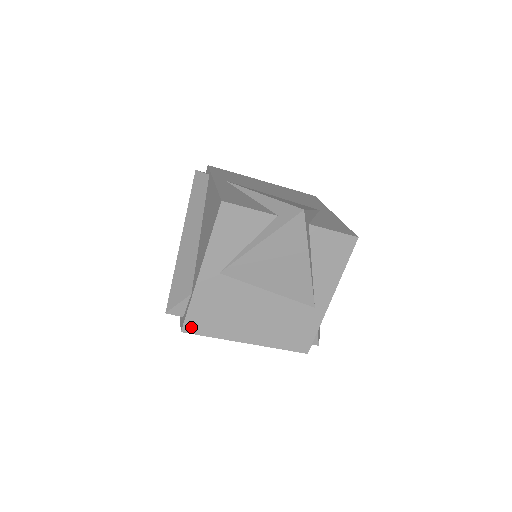
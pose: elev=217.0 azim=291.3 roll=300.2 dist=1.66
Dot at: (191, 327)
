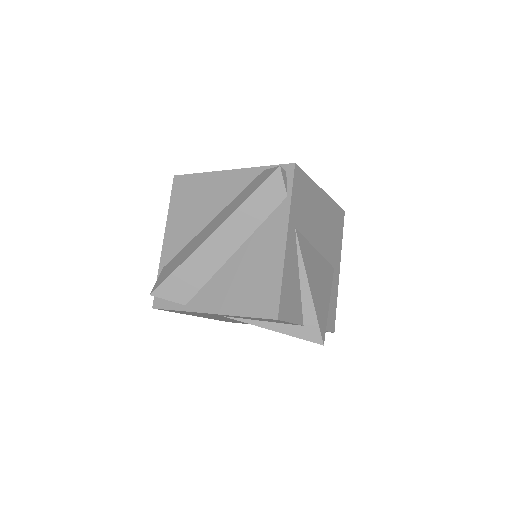
Dot at: occluded
